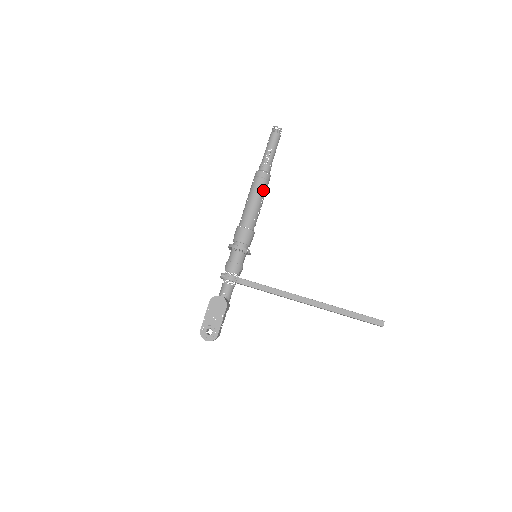
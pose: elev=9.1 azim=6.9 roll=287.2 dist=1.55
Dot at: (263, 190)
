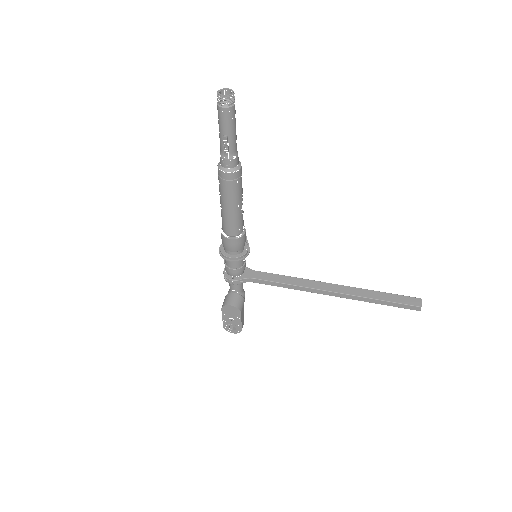
Dot at: (237, 192)
